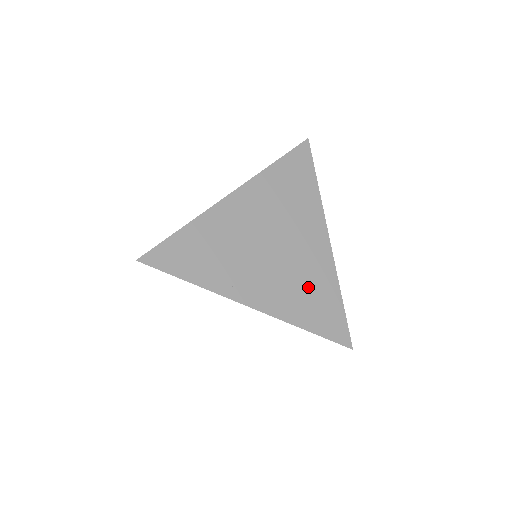
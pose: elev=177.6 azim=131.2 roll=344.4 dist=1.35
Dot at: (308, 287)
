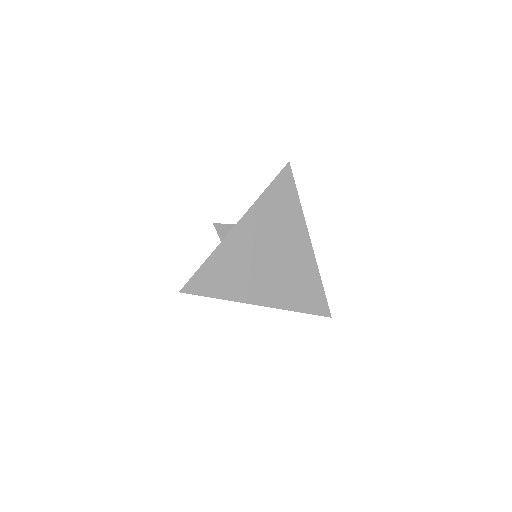
Dot at: (298, 281)
